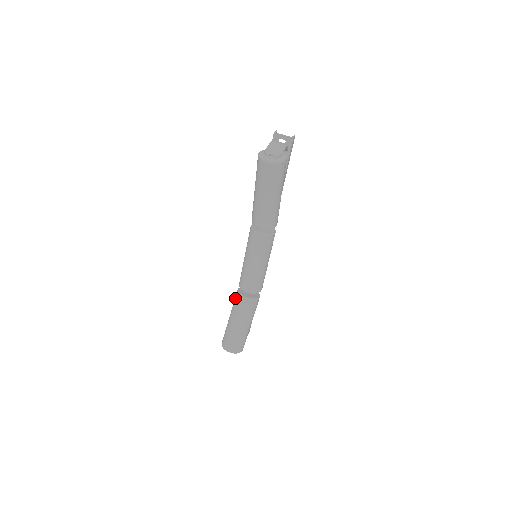
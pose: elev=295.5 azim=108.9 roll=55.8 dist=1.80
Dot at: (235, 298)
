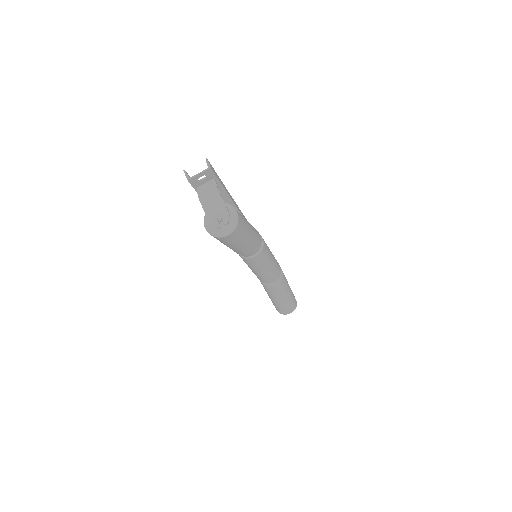
Dot at: (264, 288)
